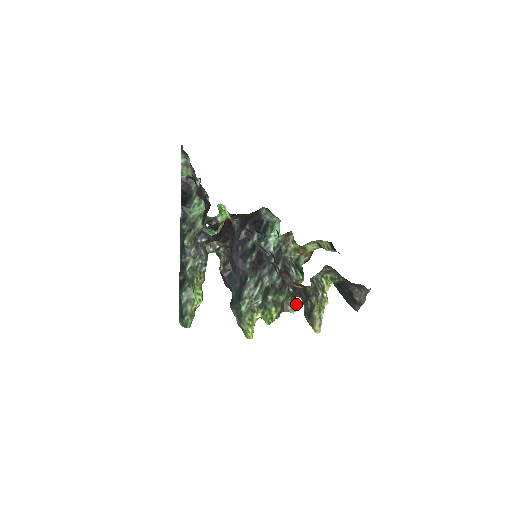
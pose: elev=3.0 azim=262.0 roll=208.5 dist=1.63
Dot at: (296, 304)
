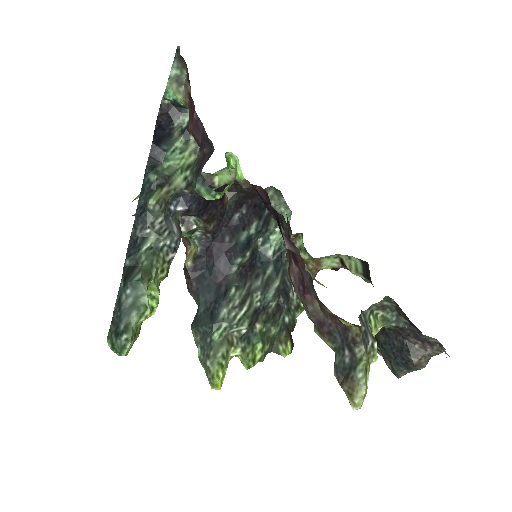
Dot at: (291, 344)
